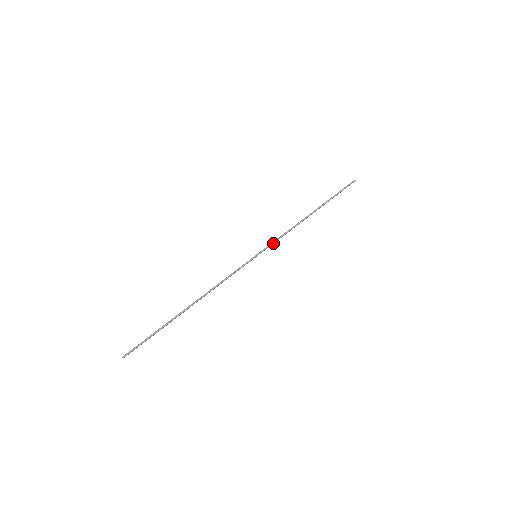
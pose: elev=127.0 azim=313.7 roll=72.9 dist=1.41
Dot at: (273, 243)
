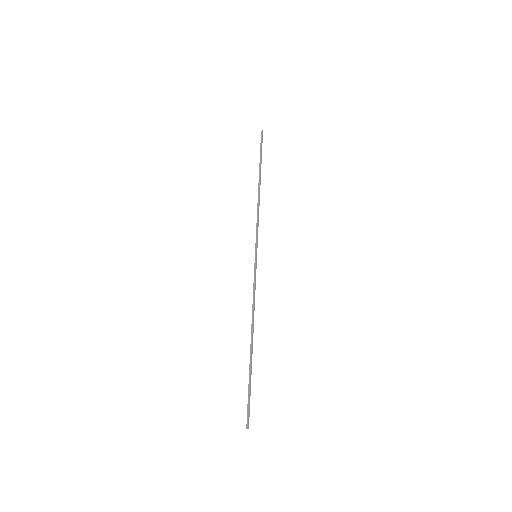
Dot at: (257, 234)
